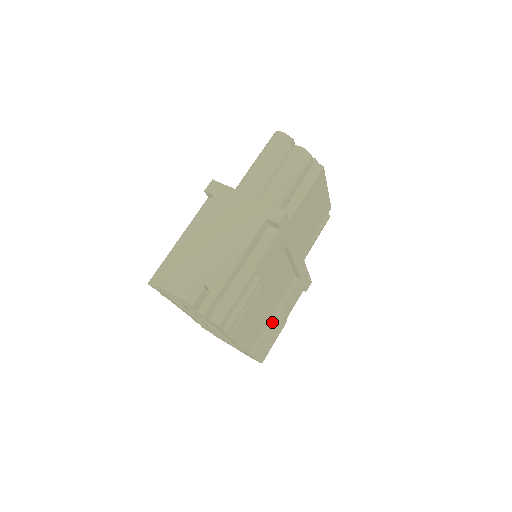
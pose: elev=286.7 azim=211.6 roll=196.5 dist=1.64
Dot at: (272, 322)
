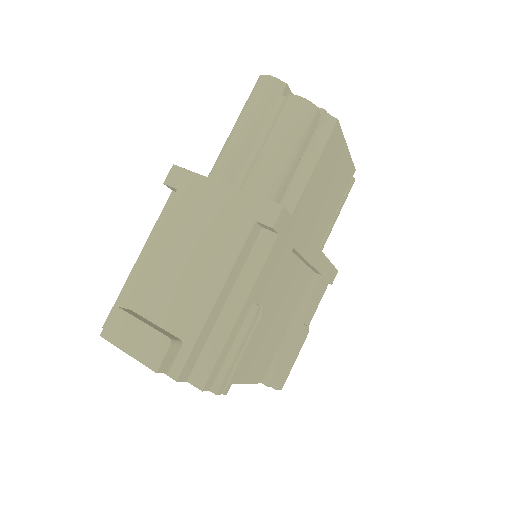
Dot at: (288, 338)
